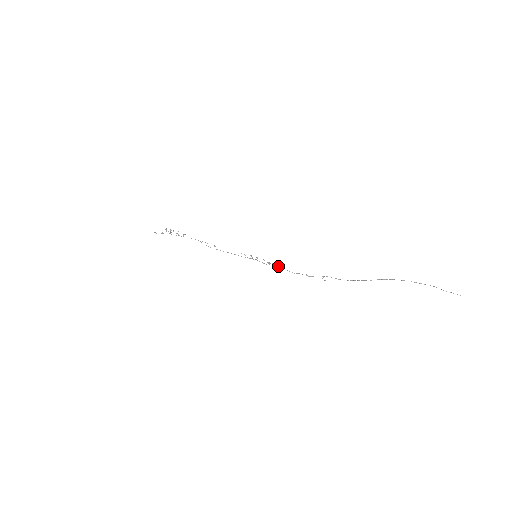
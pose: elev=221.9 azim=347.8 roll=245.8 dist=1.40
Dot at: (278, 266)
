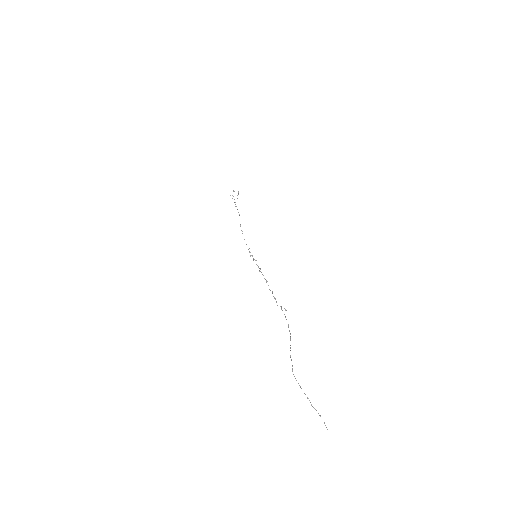
Dot at: occluded
